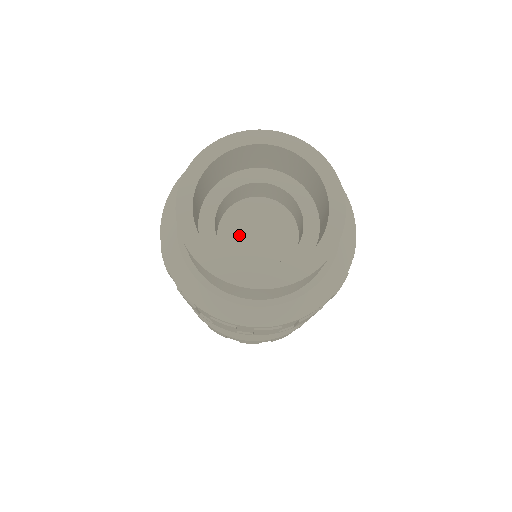
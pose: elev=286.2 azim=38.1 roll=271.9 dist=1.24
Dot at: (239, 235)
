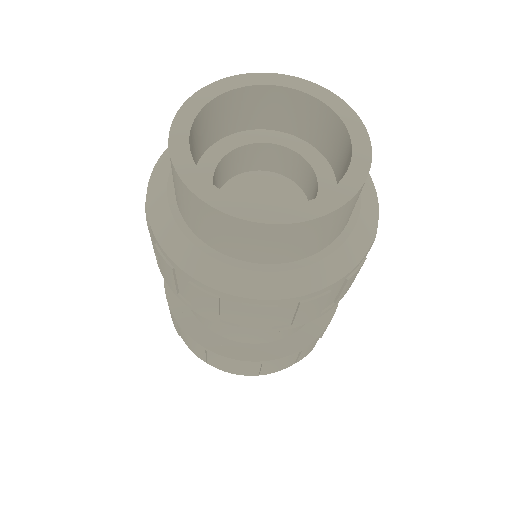
Dot at: (243, 197)
